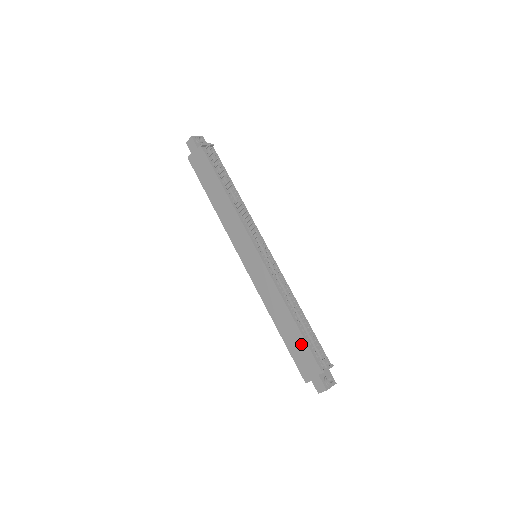
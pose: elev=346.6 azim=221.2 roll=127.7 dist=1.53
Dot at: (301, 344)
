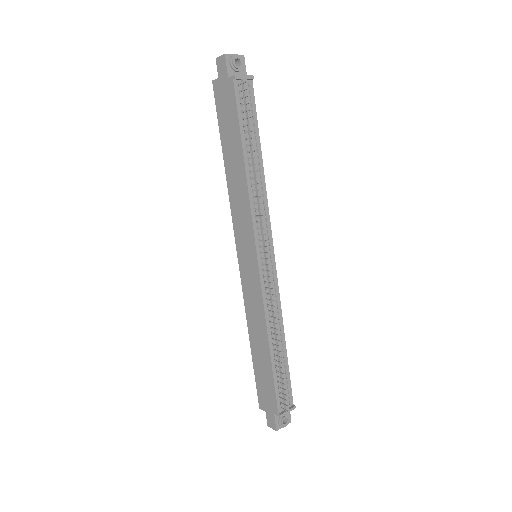
Dot at: (268, 377)
